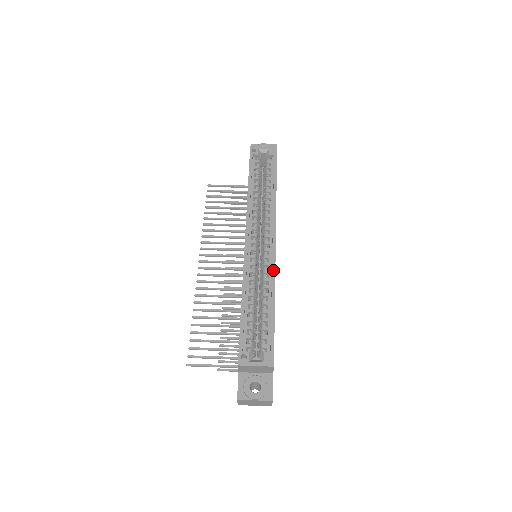
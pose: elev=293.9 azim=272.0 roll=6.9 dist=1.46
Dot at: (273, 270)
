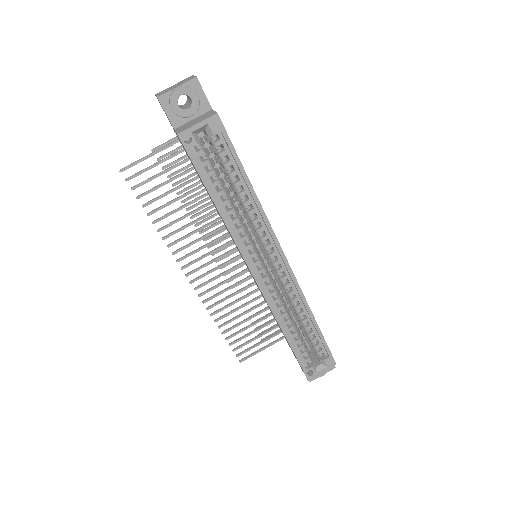
Dot at: (300, 292)
